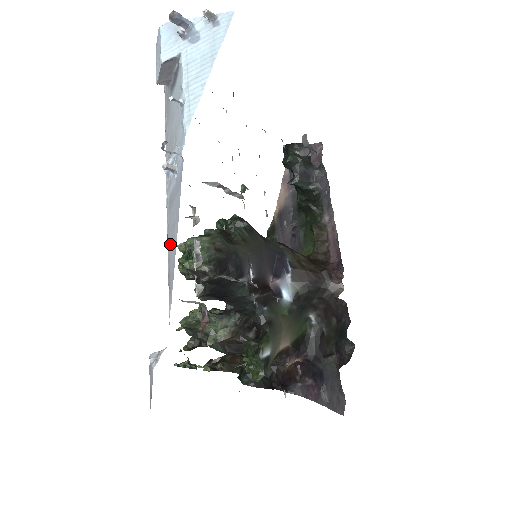
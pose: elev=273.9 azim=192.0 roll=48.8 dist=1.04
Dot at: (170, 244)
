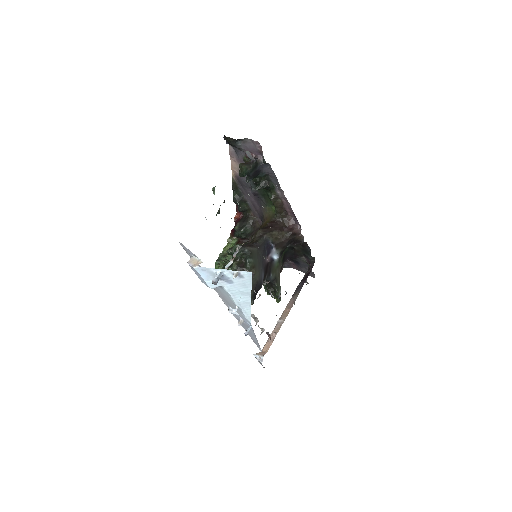
Dot at: (249, 334)
